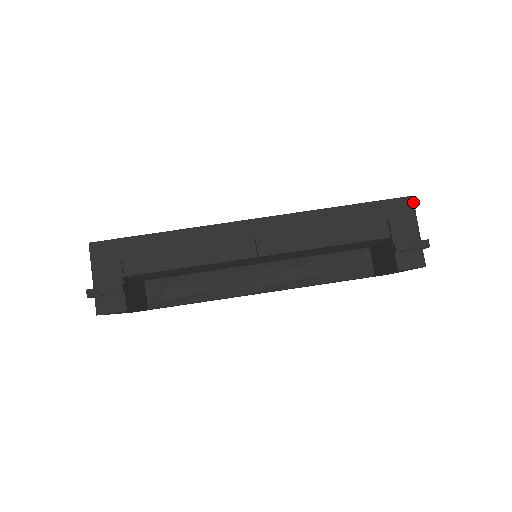
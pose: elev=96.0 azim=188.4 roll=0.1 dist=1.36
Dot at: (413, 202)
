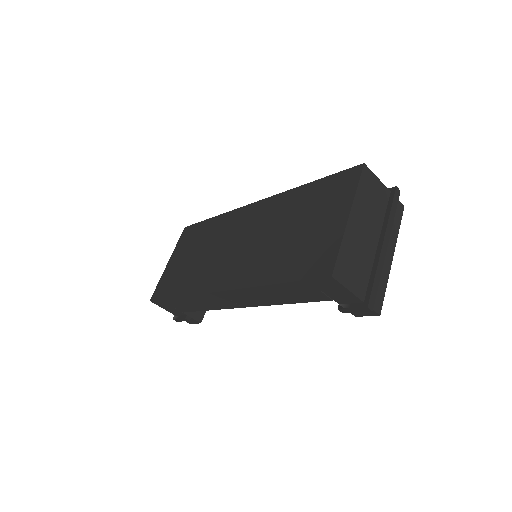
Dot at: (336, 280)
